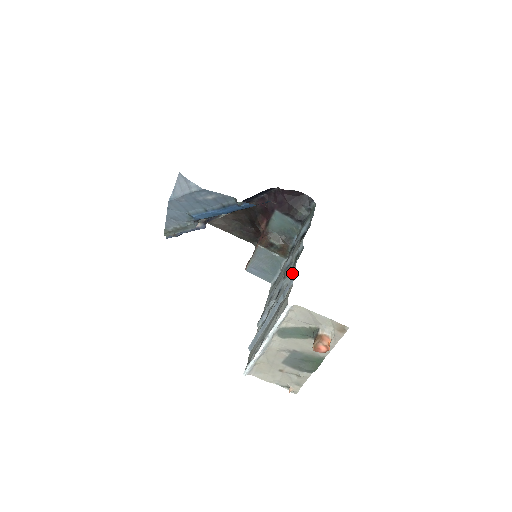
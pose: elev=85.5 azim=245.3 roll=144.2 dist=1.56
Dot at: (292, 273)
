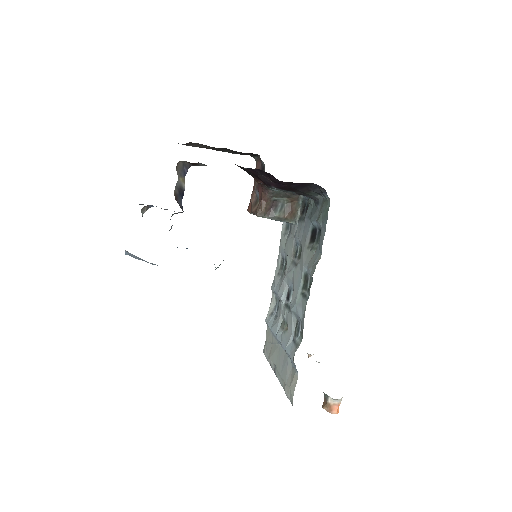
Dot at: (299, 320)
